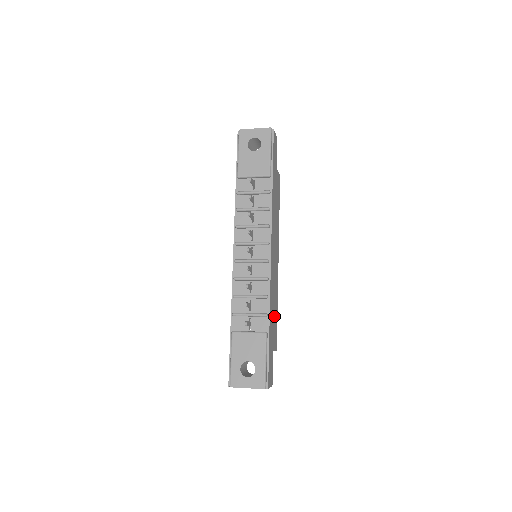
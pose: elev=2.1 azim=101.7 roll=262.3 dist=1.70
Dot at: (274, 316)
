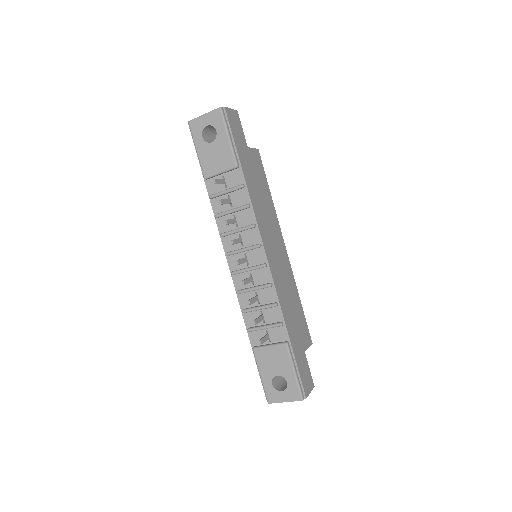
Dot at: (295, 314)
